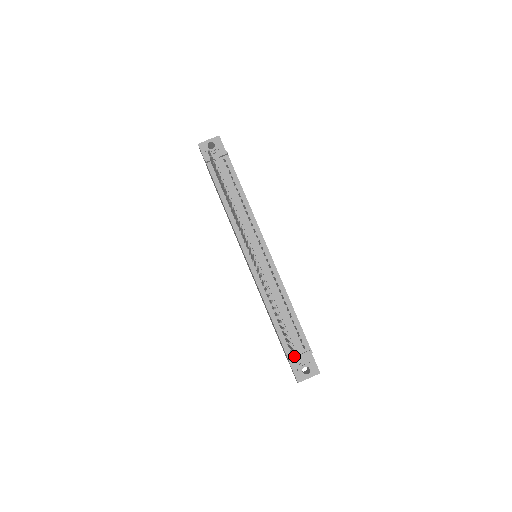
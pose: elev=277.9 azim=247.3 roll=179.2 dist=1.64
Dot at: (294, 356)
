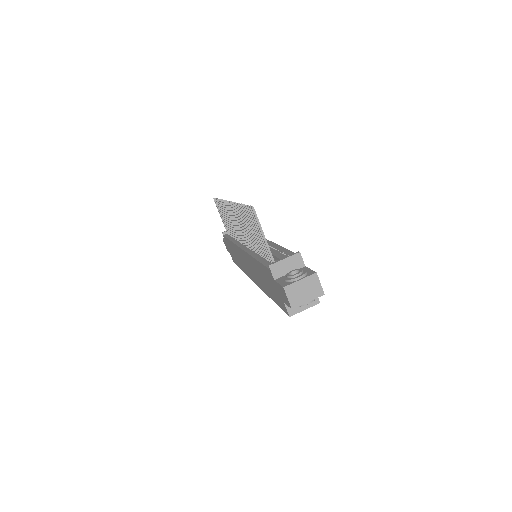
Dot at: (251, 208)
